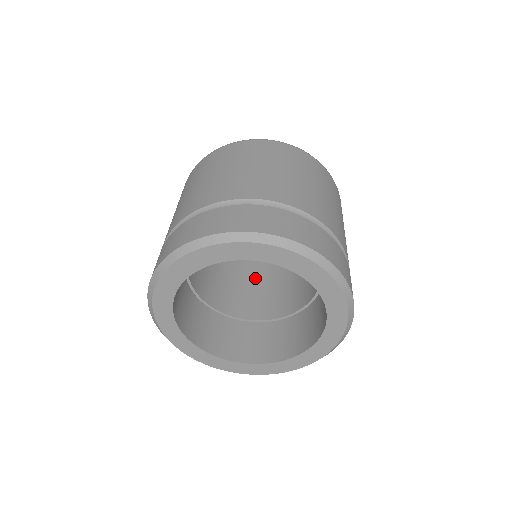
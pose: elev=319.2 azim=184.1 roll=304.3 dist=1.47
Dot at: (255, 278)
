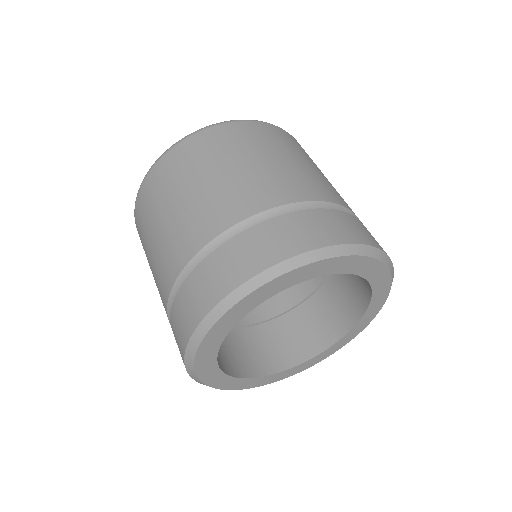
Dot at: occluded
